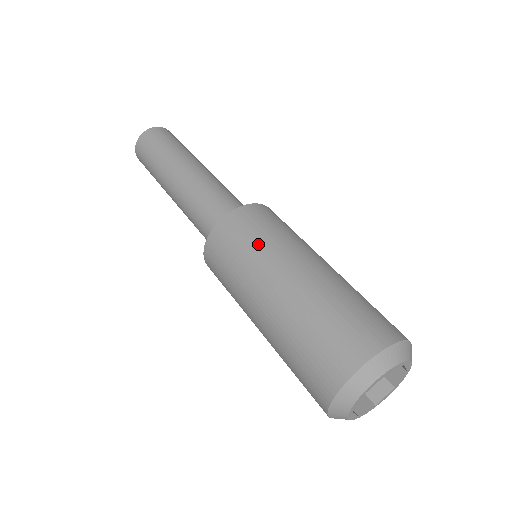
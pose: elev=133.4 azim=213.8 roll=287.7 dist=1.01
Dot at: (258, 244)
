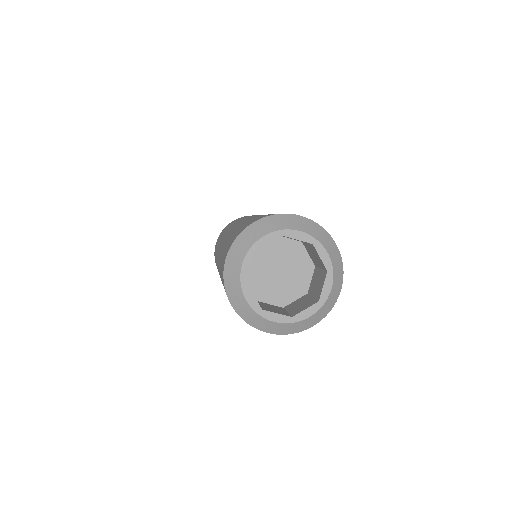
Dot at: (245, 217)
